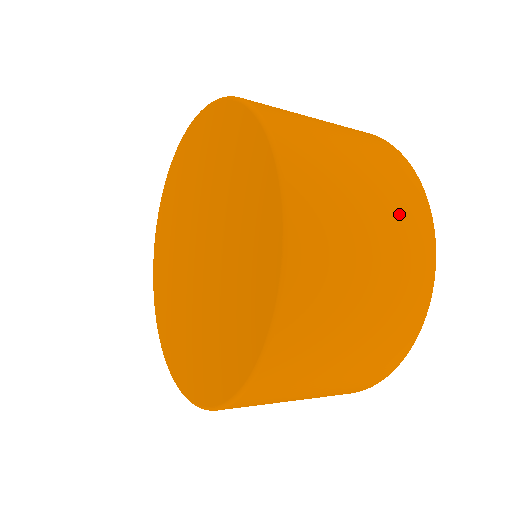
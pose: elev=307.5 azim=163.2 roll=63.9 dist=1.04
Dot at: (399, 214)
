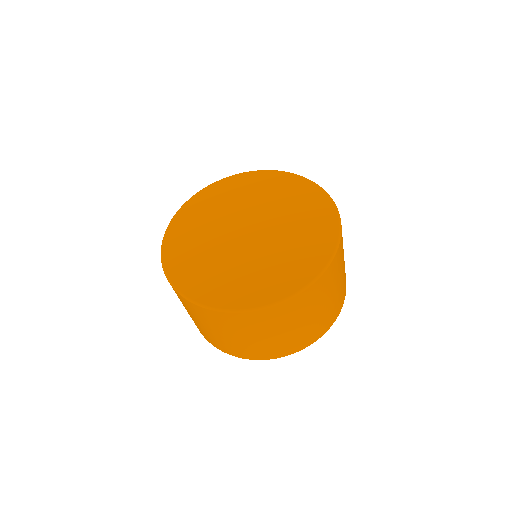
Dot at: (320, 324)
